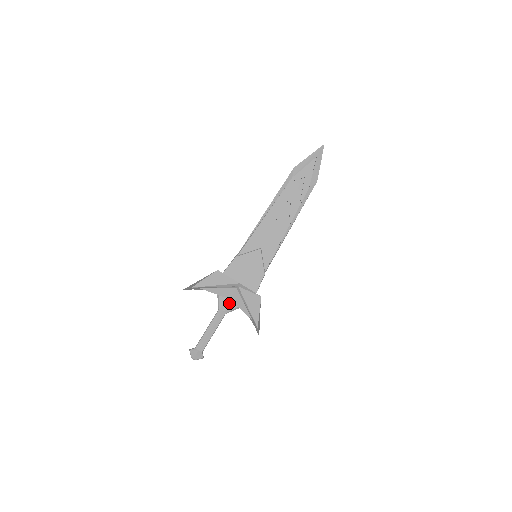
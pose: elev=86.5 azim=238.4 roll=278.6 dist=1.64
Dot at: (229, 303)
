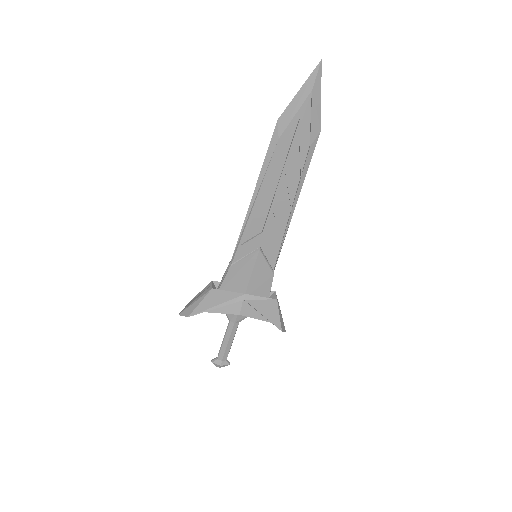
Dot at: occluded
